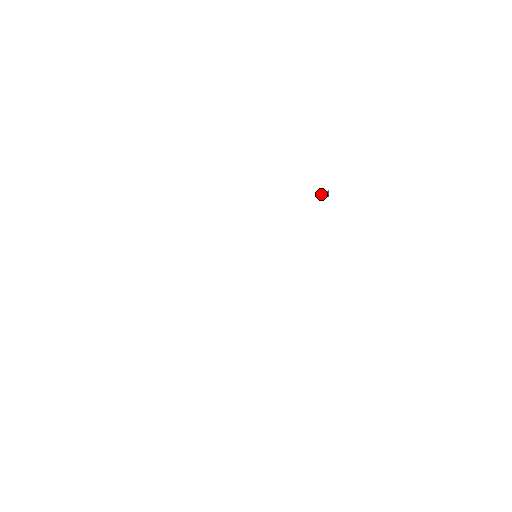
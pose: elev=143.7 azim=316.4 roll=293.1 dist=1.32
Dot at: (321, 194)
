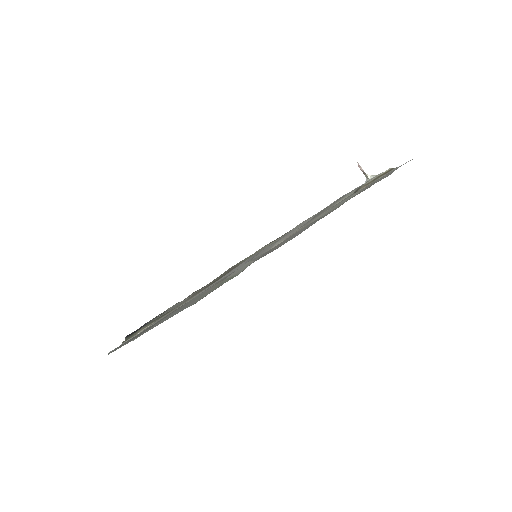
Dot at: (361, 170)
